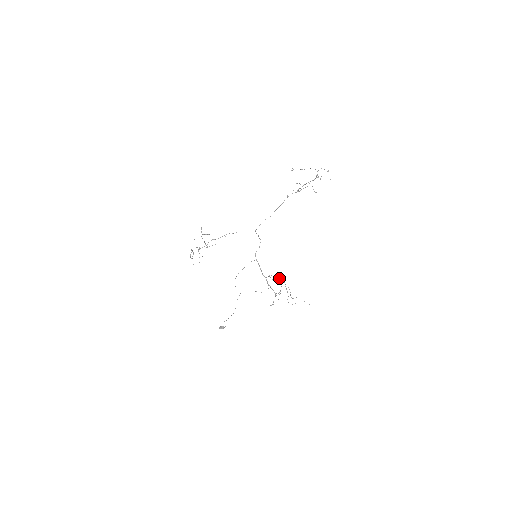
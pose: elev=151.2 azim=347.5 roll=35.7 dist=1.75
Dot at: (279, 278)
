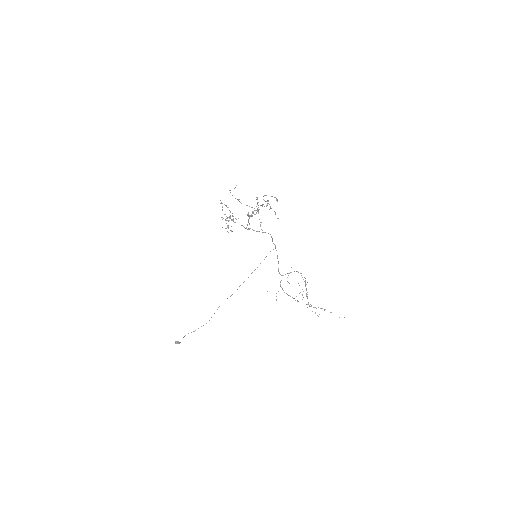
Dot at: occluded
